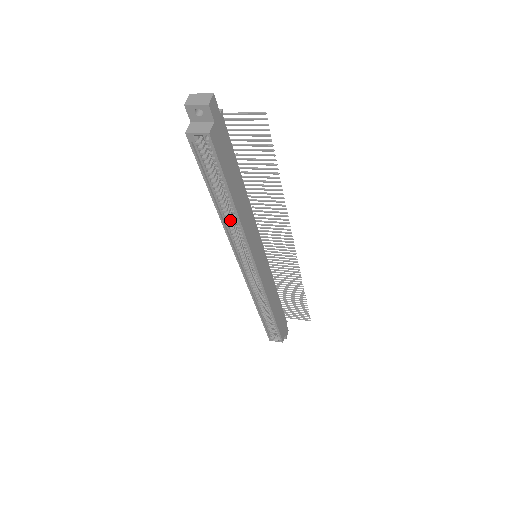
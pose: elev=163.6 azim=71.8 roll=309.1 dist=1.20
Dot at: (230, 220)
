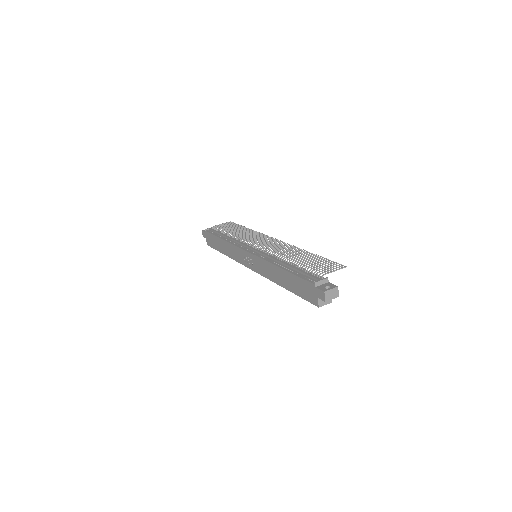
Dot at: occluded
